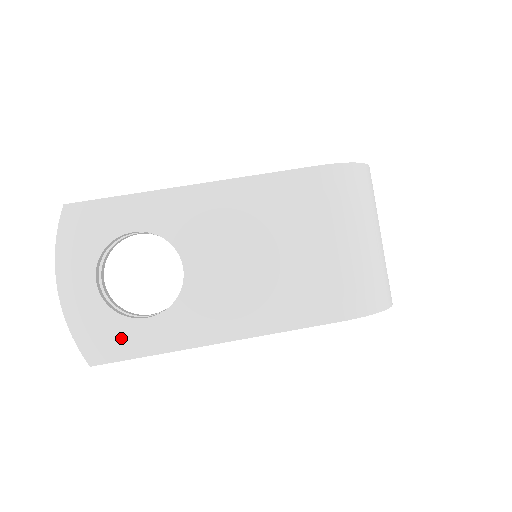
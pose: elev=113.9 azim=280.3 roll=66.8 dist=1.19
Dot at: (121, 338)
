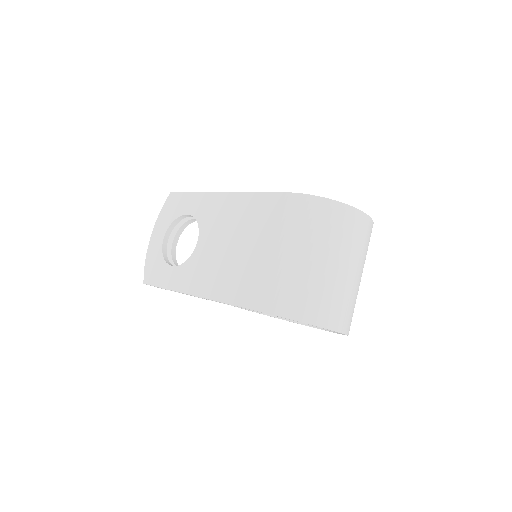
Dot at: (159, 273)
